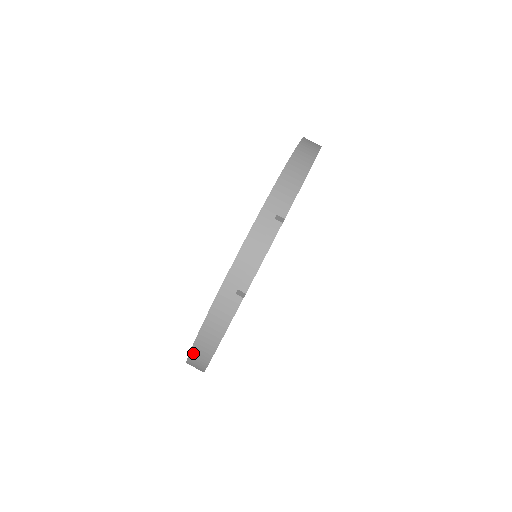
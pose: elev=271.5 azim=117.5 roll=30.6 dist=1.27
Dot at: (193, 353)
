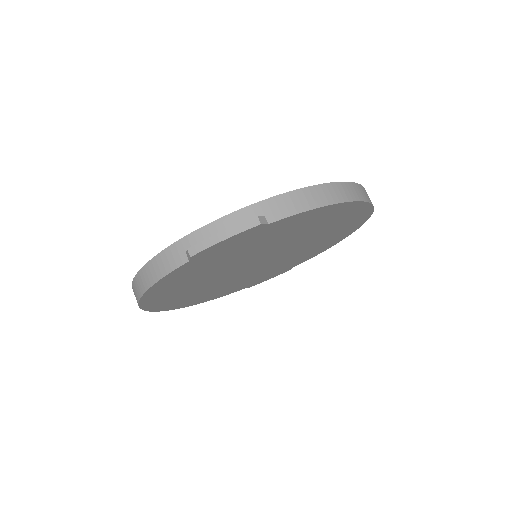
Dot at: (135, 281)
